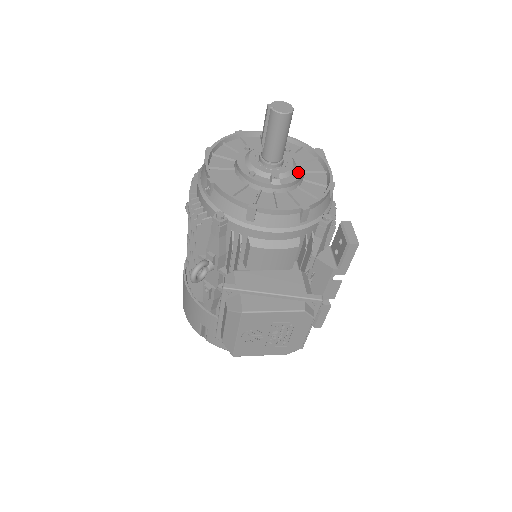
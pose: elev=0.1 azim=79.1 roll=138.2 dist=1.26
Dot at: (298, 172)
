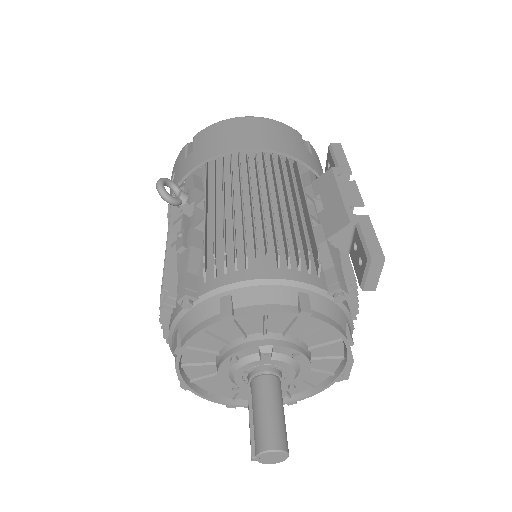
Dot at: (298, 380)
